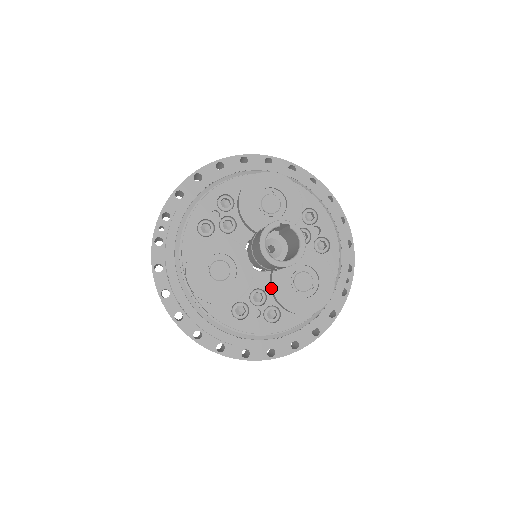
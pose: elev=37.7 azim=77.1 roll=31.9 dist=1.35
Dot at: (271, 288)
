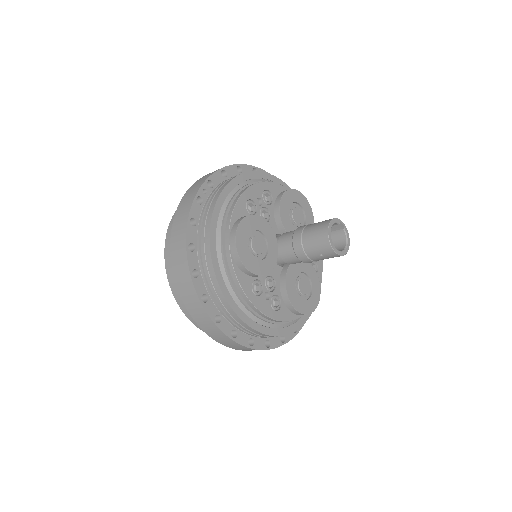
Dot at: (283, 280)
